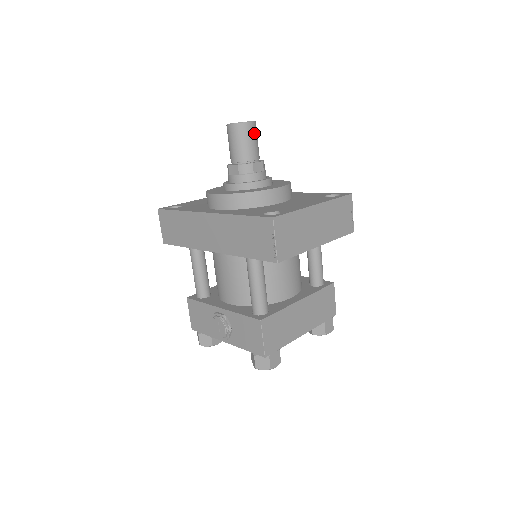
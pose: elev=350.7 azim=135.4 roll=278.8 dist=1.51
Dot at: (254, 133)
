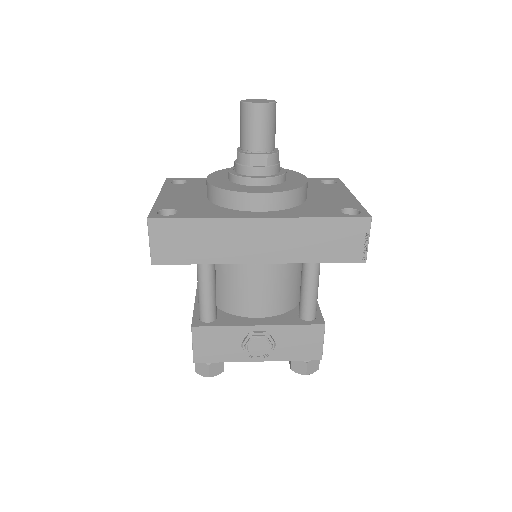
Dot at: occluded
